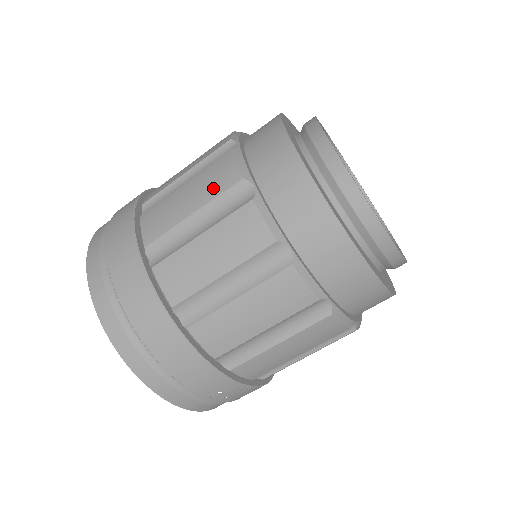
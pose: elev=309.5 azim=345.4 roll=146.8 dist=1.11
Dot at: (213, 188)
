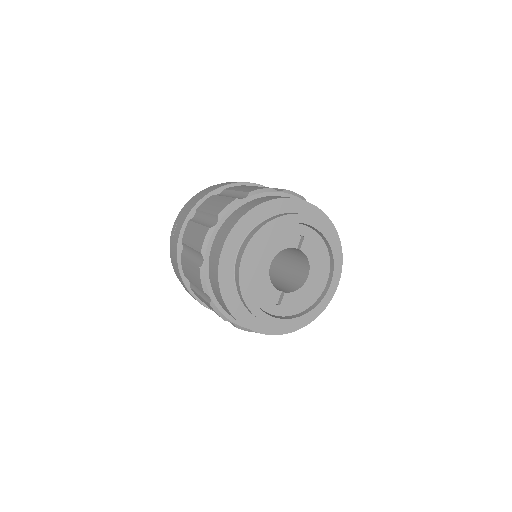
Dot at: (196, 244)
